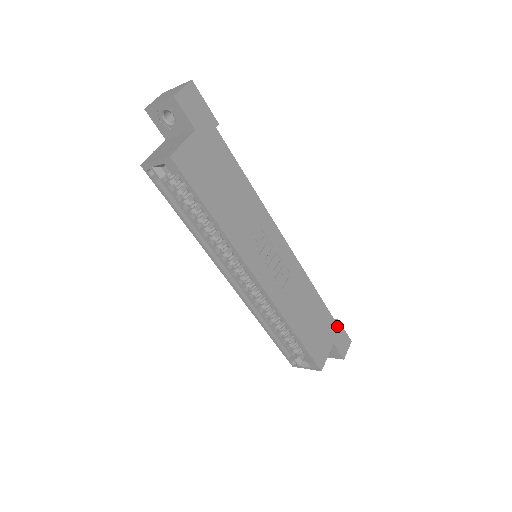
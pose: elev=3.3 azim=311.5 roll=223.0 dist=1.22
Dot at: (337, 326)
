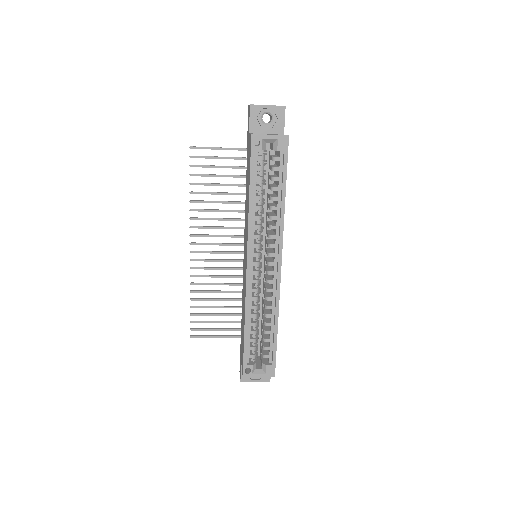
Dot at: occluded
